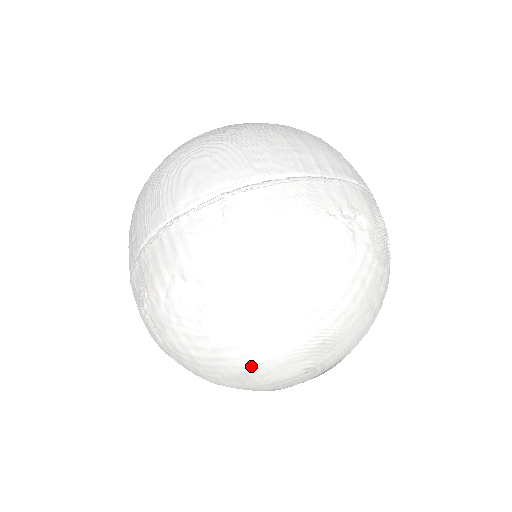
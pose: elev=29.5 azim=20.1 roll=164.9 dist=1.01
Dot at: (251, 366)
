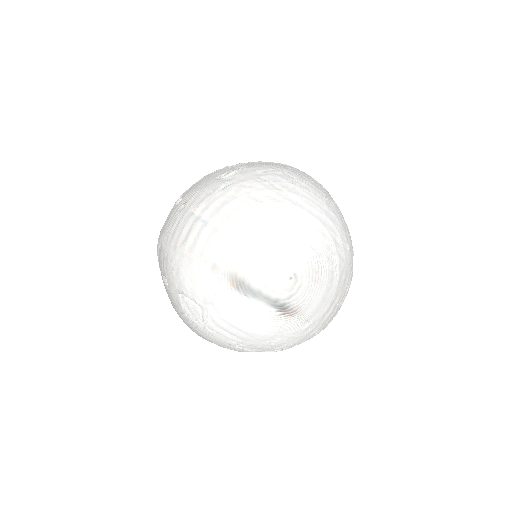
Dot at: (280, 232)
